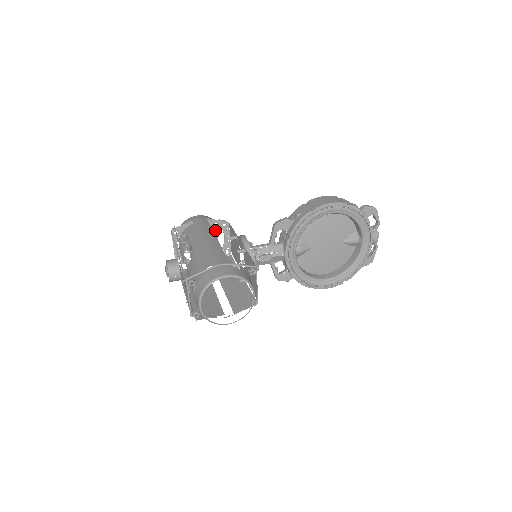
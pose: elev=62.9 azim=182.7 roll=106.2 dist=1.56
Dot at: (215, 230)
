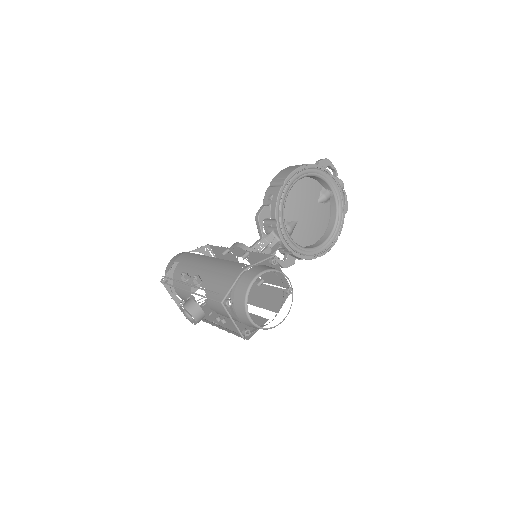
Dot at: occluded
